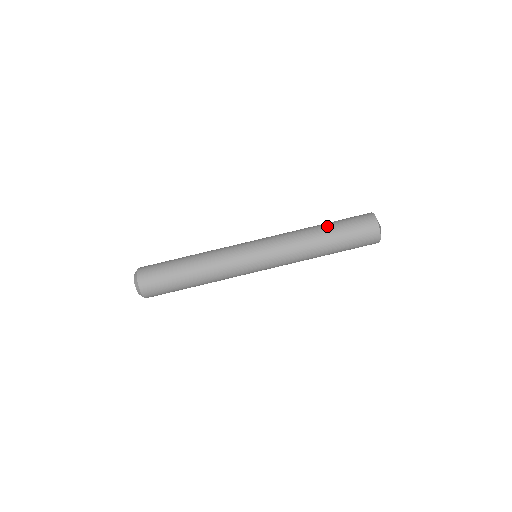
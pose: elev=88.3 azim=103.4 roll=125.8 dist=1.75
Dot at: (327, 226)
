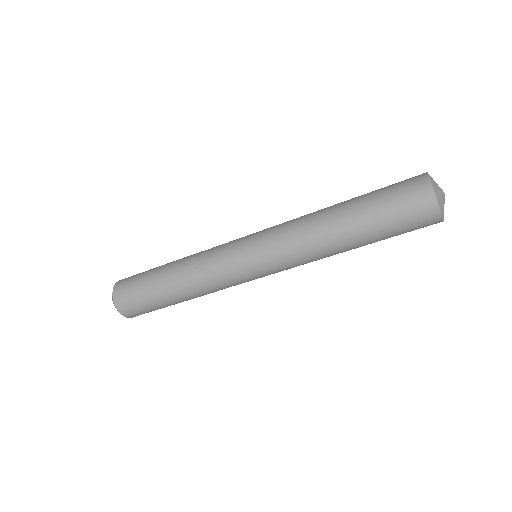
Dot at: (350, 204)
